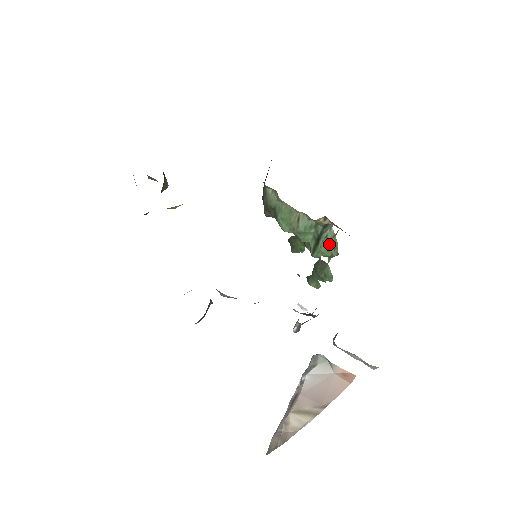
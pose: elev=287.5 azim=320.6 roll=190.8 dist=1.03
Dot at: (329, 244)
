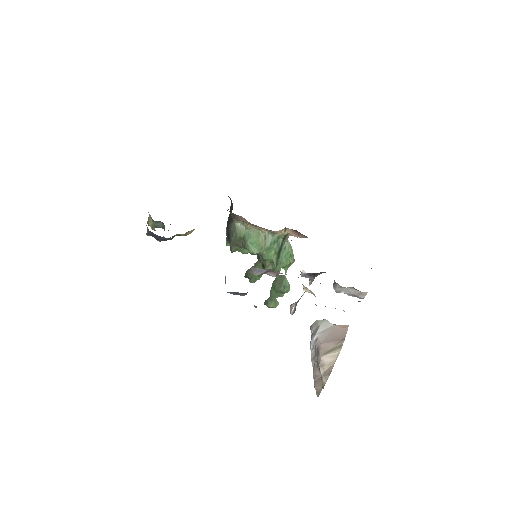
Dot at: (287, 254)
